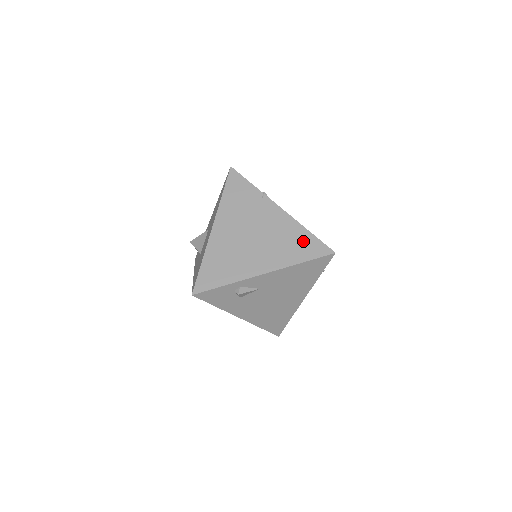
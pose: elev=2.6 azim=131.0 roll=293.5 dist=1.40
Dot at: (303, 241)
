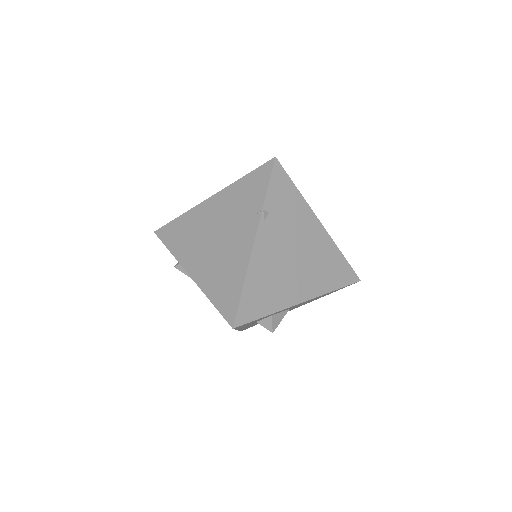
Dot at: (231, 287)
